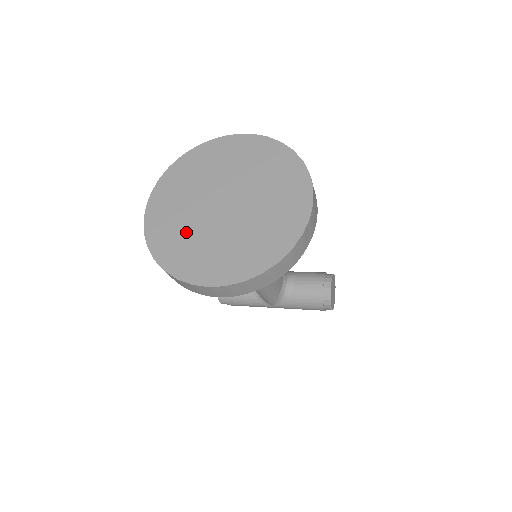
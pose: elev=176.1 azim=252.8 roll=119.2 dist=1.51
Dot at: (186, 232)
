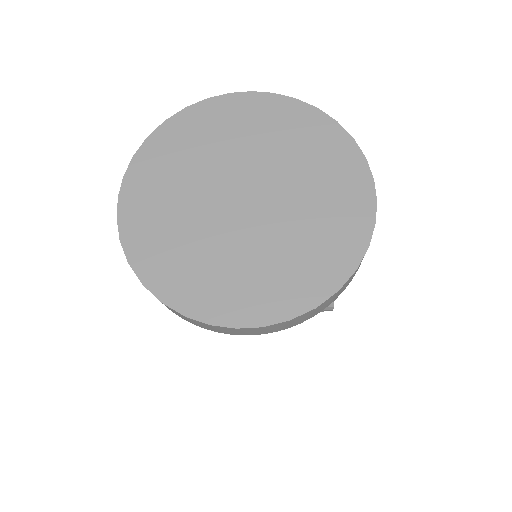
Dot at: (189, 241)
